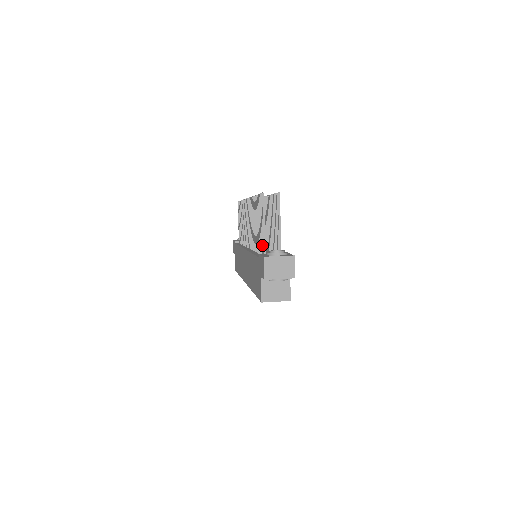
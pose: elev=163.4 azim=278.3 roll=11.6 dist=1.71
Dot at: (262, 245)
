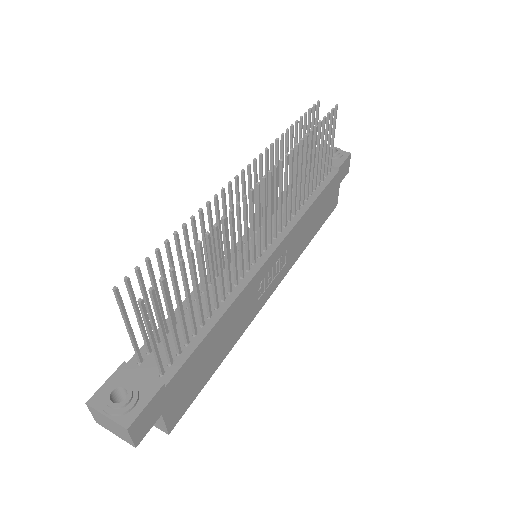
Dot at: (144, 341)
